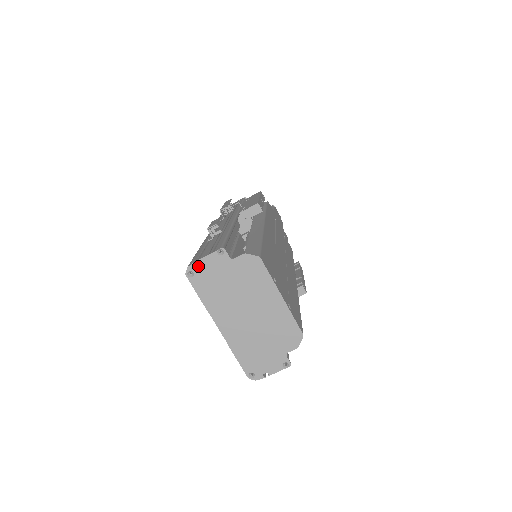
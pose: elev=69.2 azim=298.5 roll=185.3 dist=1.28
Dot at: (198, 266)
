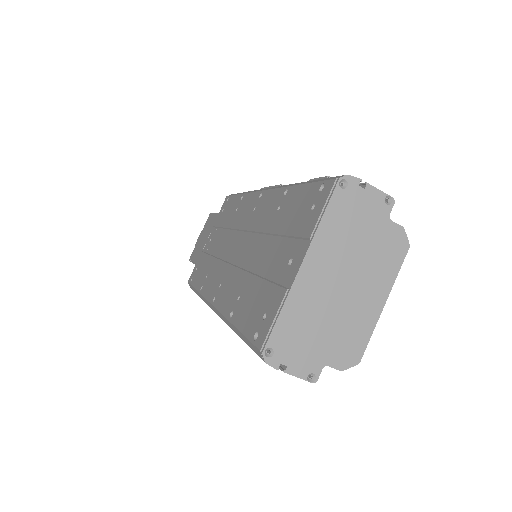
Dot at: (358, 186)
